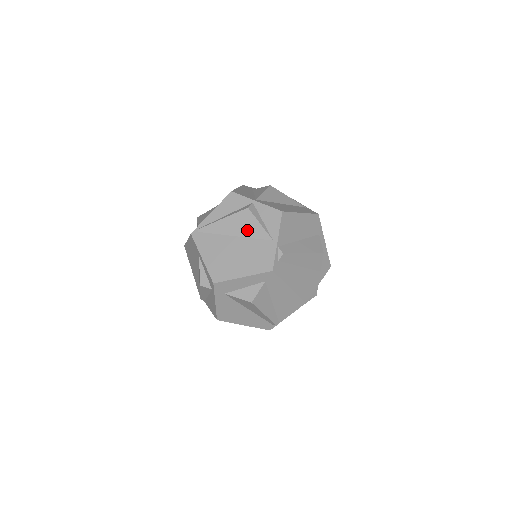
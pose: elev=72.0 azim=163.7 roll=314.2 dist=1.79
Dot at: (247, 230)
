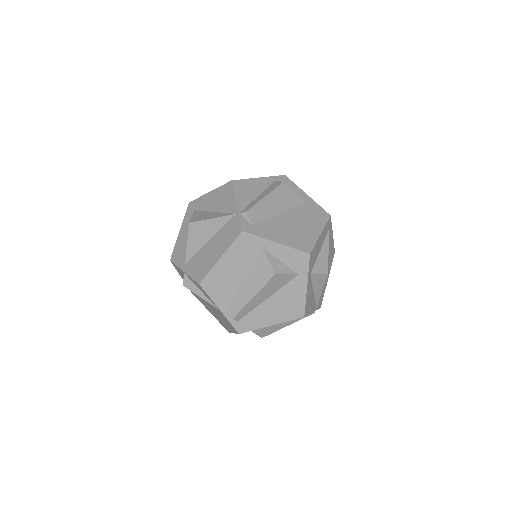
Dot at: occluded
